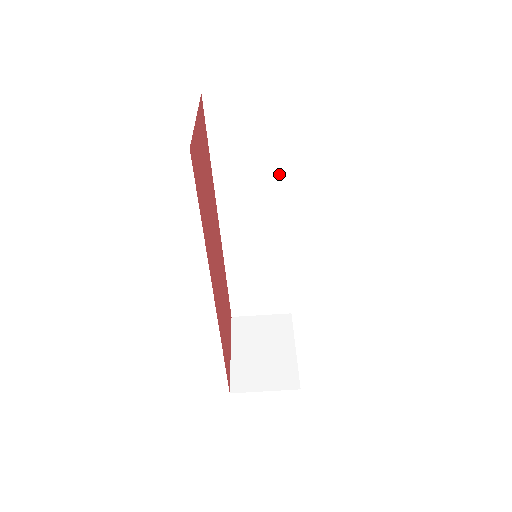
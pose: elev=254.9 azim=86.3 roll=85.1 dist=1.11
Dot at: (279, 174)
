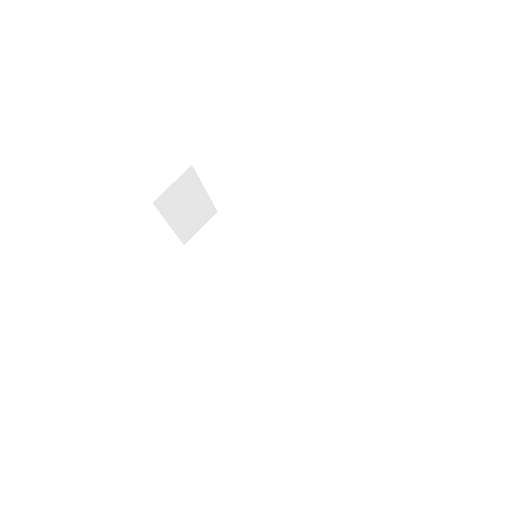
Dot at: (250, 242)
